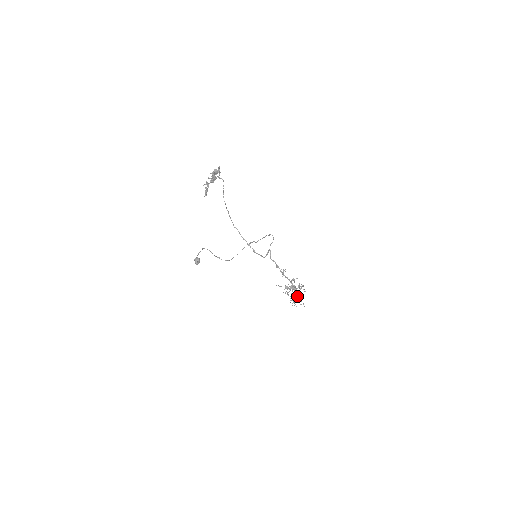
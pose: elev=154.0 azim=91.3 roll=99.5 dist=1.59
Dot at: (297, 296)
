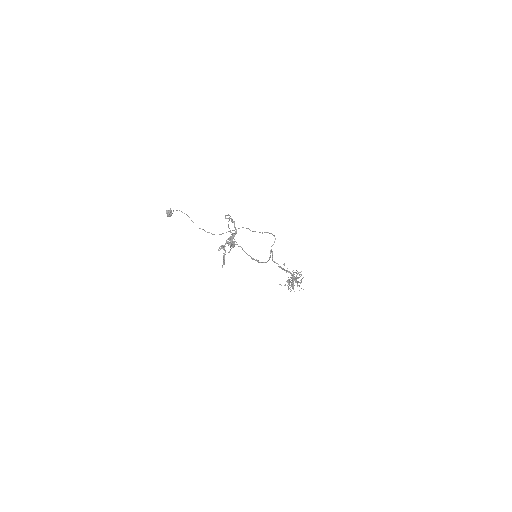
Dot at: occluded
